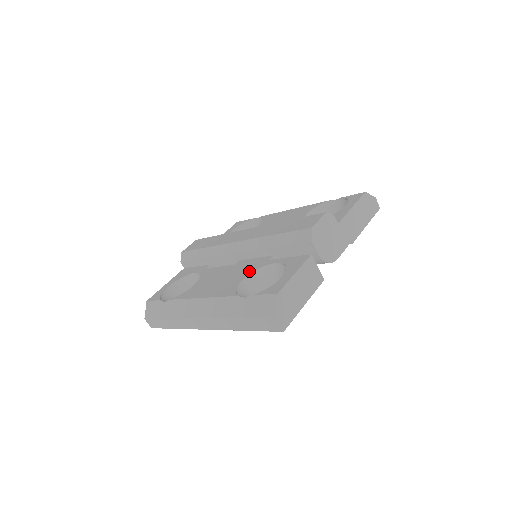
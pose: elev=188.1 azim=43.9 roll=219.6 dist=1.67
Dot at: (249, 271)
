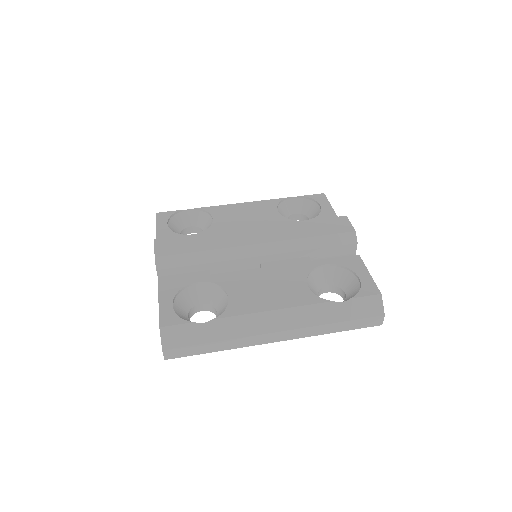
Dot at: (301, 275)
